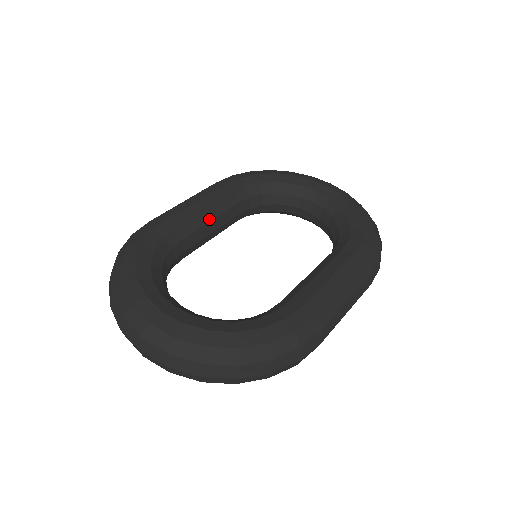
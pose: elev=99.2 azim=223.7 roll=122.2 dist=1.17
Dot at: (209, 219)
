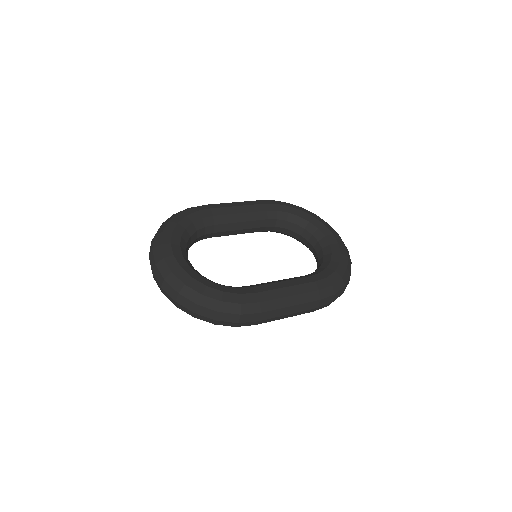
Dot at: (240, 220)
